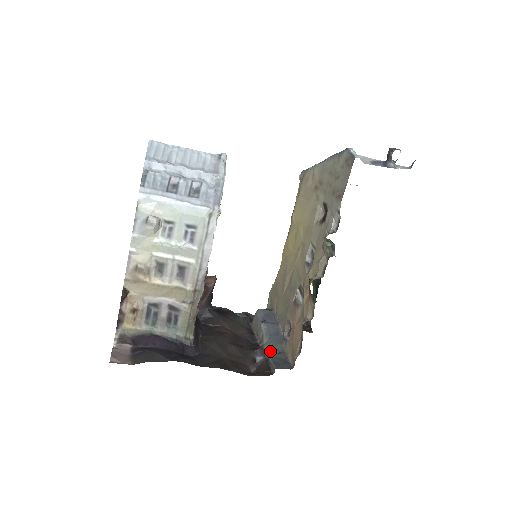
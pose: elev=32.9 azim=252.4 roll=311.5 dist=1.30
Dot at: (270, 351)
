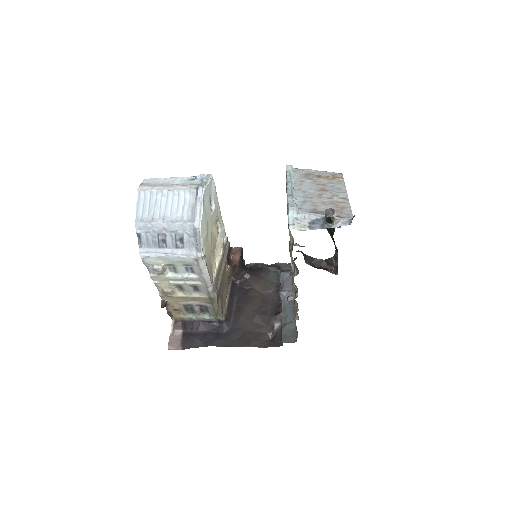
Dot at: (285, 319)
